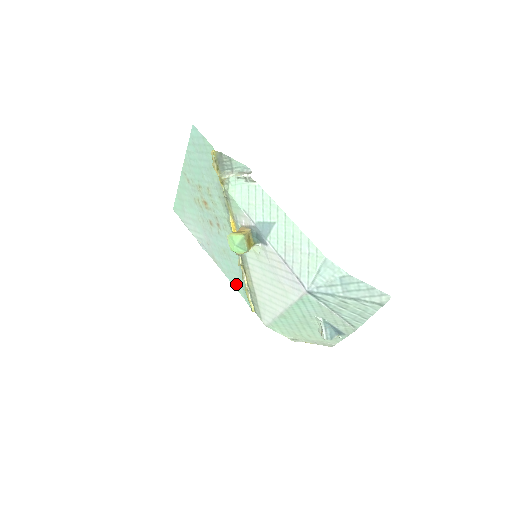
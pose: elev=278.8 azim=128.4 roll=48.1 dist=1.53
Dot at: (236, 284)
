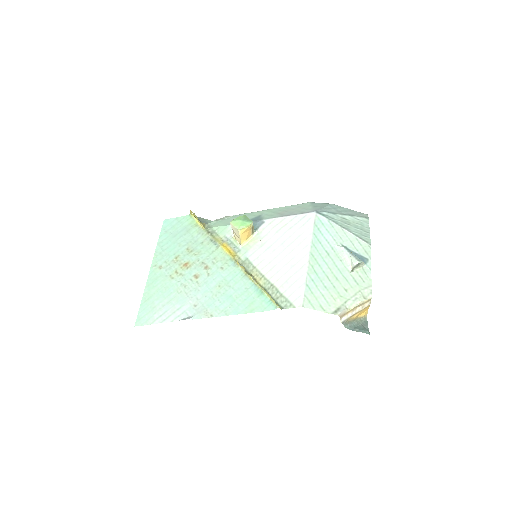
Dot at: (246, 306)
